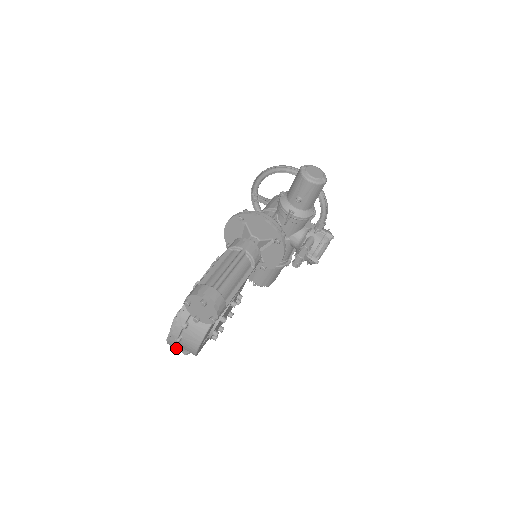
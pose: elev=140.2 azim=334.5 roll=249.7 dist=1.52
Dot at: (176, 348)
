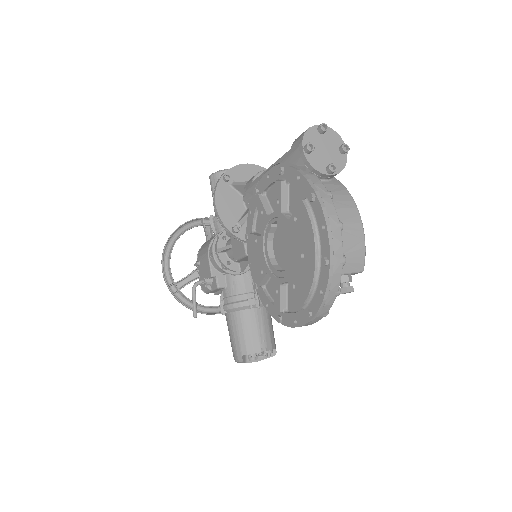
Dot at: (344, 258)
